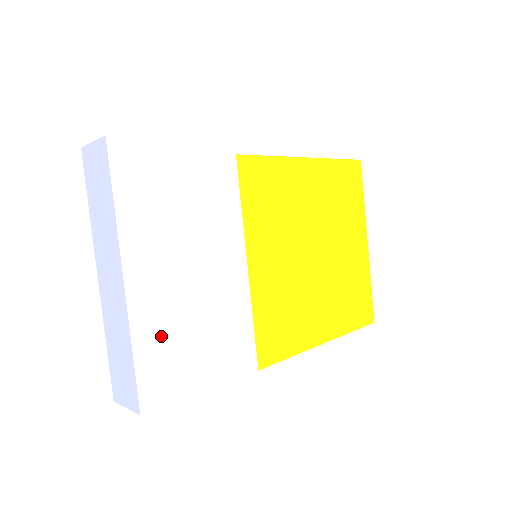
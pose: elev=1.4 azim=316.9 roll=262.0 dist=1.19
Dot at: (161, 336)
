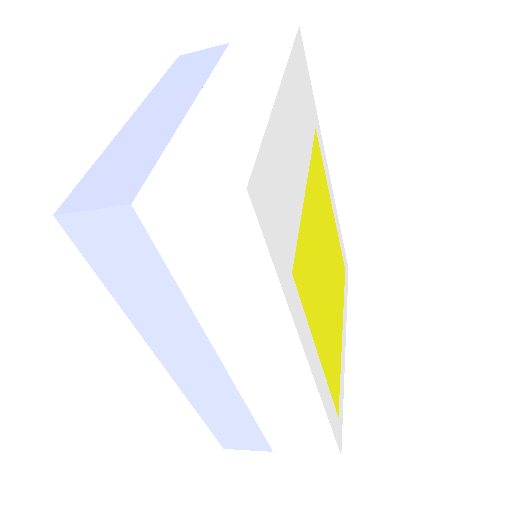
Dot at: (250, 118)
